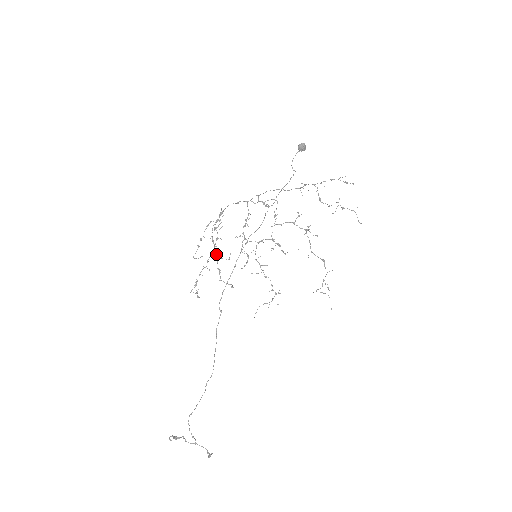
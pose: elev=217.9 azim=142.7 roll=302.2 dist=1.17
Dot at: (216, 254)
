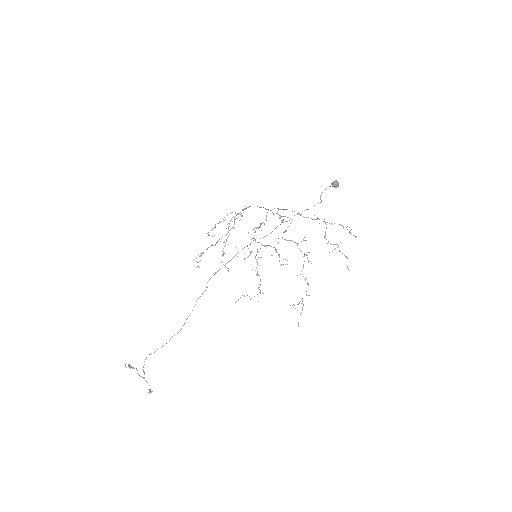
Dot at: (226, 239)
